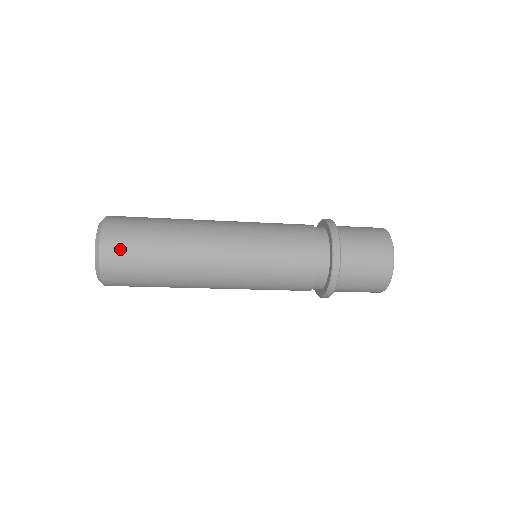
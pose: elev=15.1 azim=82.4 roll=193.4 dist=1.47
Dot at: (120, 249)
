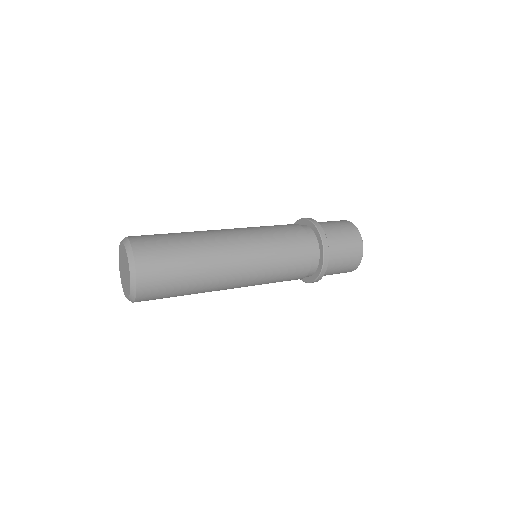
Dot at: (152, 299)
